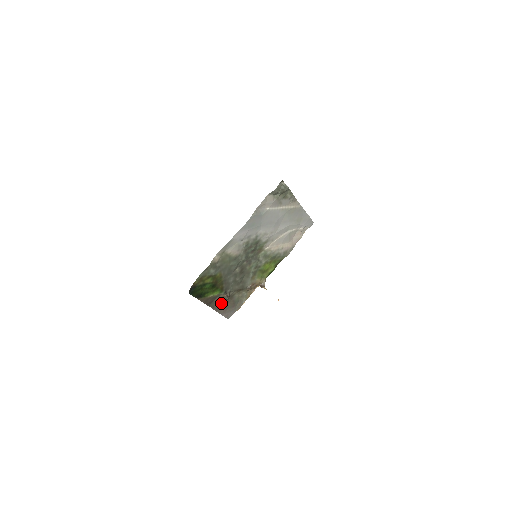
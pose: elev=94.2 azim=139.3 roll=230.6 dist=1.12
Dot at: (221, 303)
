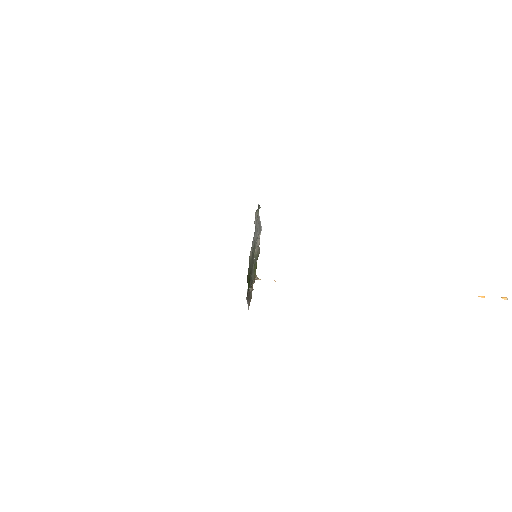
Dot at: occluded
